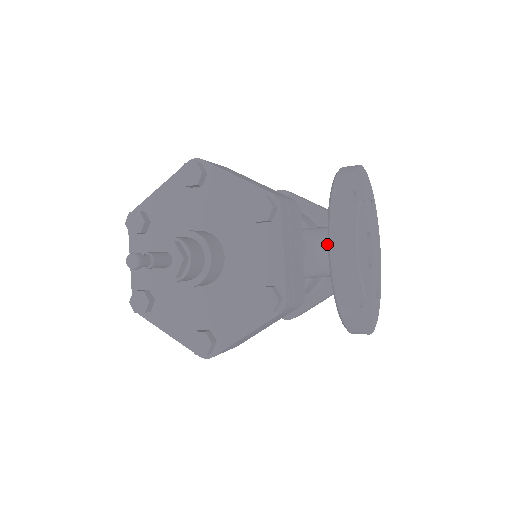
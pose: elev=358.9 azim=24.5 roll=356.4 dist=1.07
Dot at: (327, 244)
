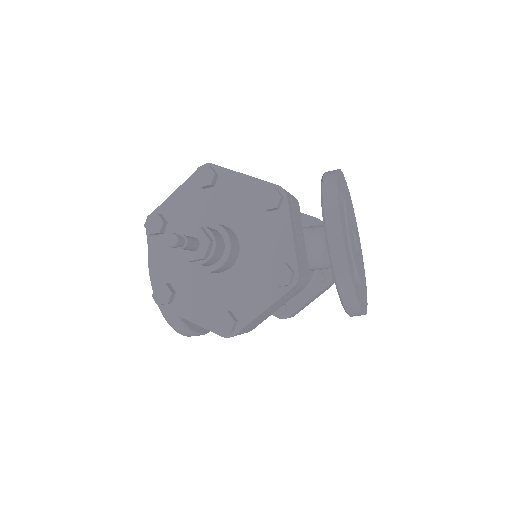
Dot at: (319, 238)
